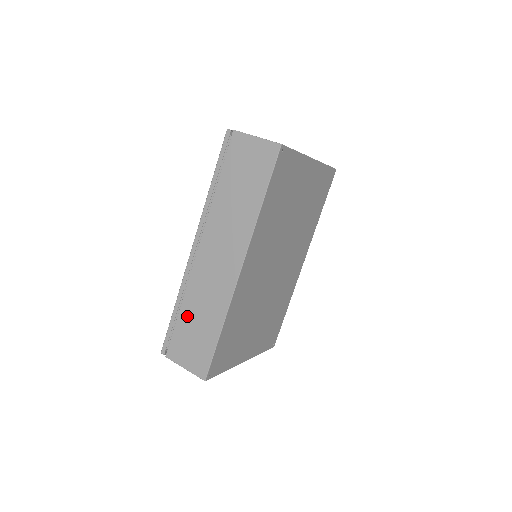
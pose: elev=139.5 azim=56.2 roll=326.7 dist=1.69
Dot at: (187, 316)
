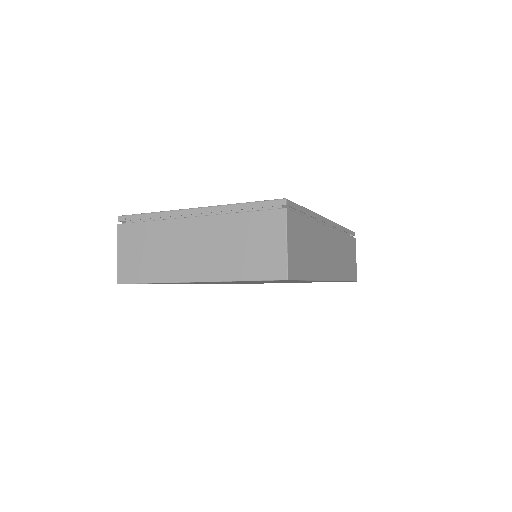
Dot at: occluded
